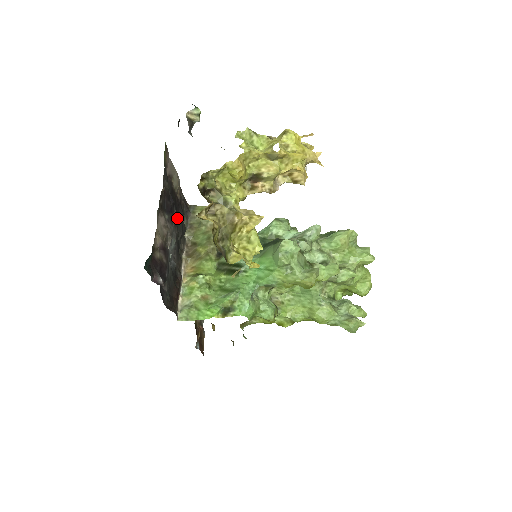
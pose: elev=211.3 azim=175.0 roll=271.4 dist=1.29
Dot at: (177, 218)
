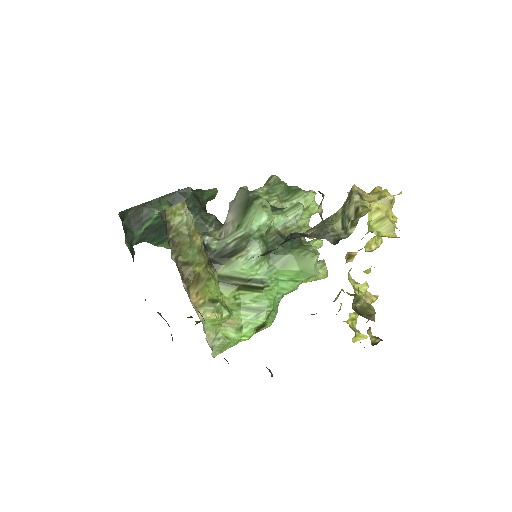
Dot at: occluded
